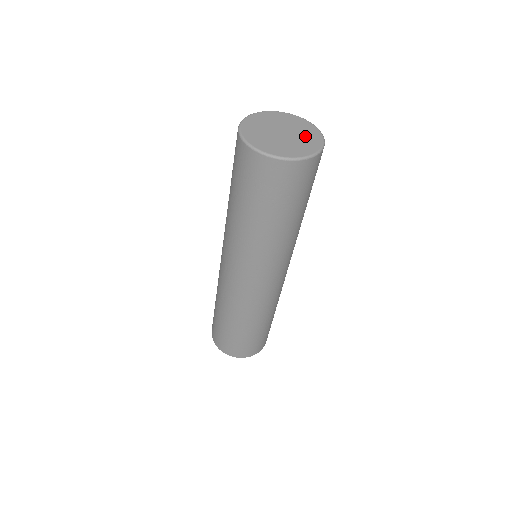
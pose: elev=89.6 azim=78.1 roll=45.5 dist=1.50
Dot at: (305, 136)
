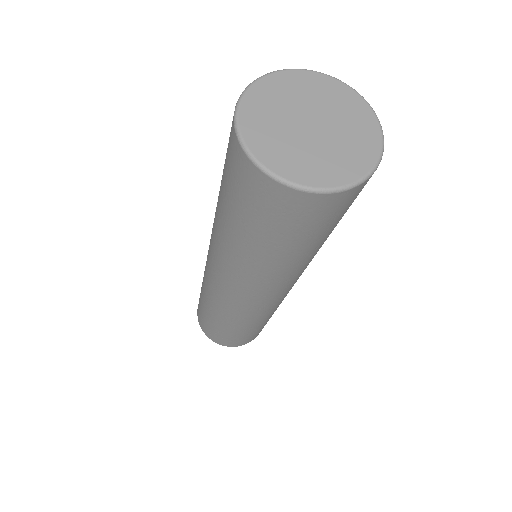
Dot at: (334, 103)
